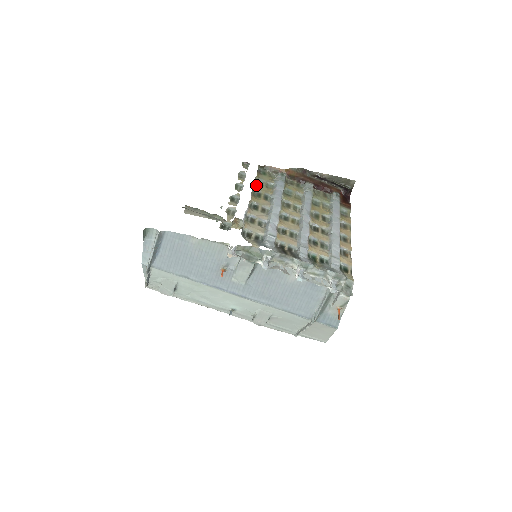
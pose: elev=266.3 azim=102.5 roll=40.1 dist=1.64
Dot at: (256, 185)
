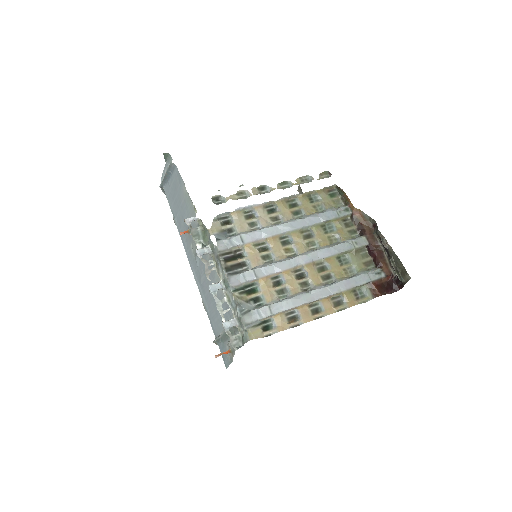
Dot at: (304, 196)
